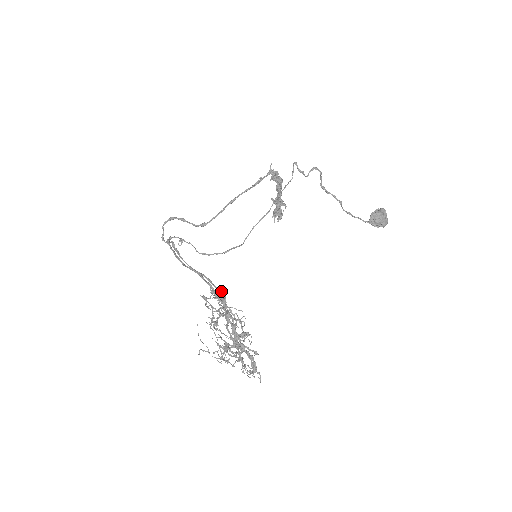
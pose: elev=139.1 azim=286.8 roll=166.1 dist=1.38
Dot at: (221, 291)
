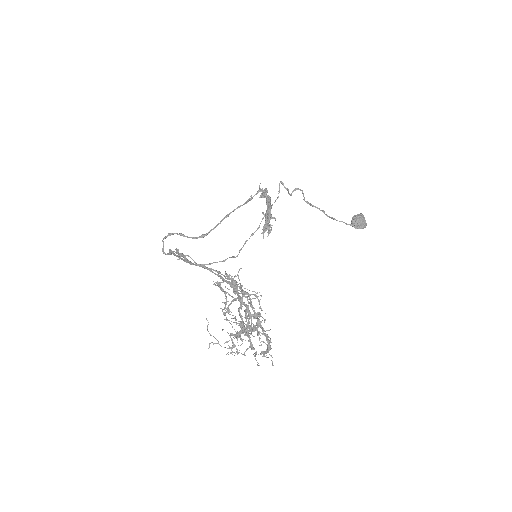
Dot at: occluded
